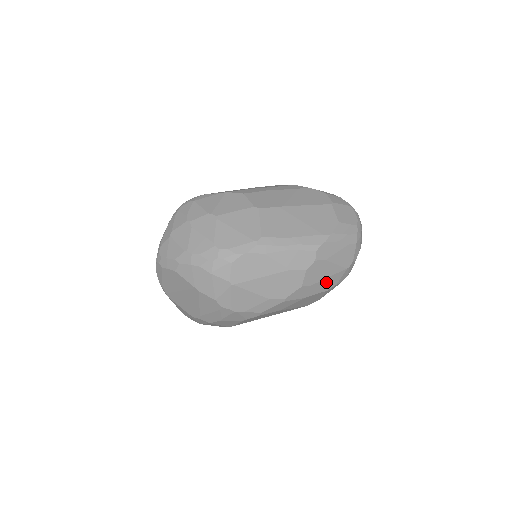
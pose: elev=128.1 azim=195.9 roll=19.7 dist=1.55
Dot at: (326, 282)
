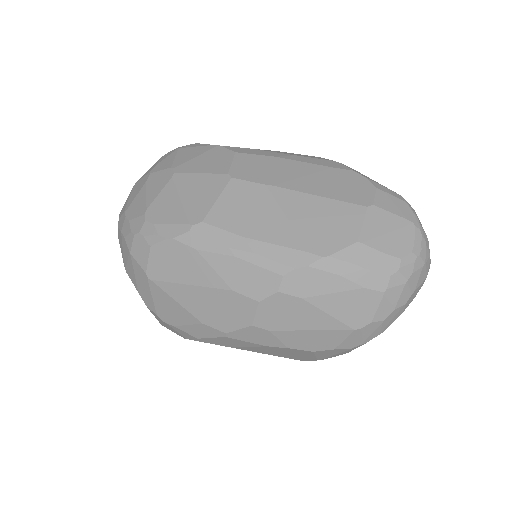
Dot at: (308, 336)
